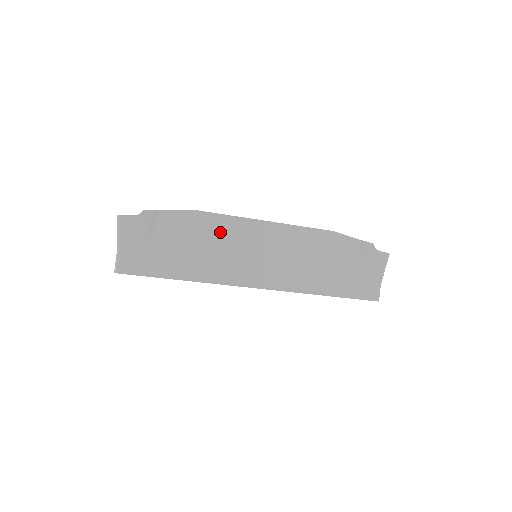
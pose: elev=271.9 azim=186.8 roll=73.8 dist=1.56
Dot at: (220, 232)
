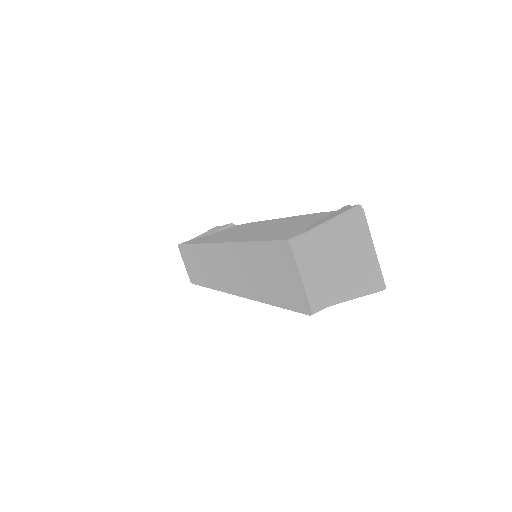
Dot at: occluded
